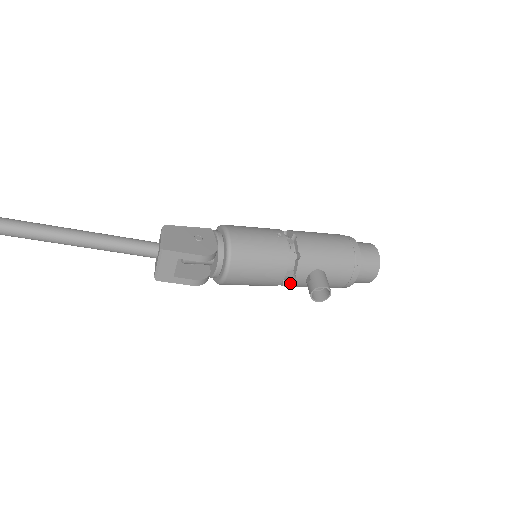
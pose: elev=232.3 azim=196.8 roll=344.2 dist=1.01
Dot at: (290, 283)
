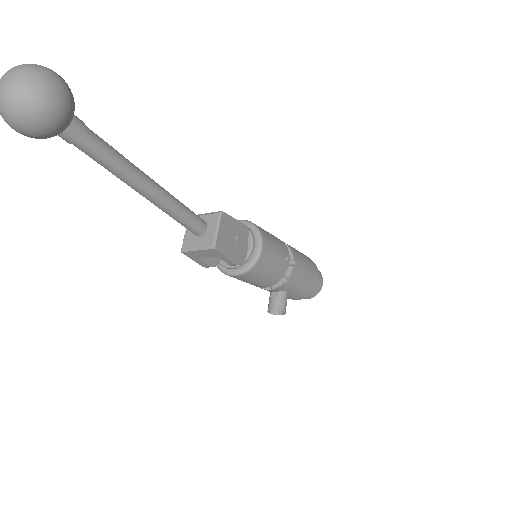
Dot at: (261, 288)
